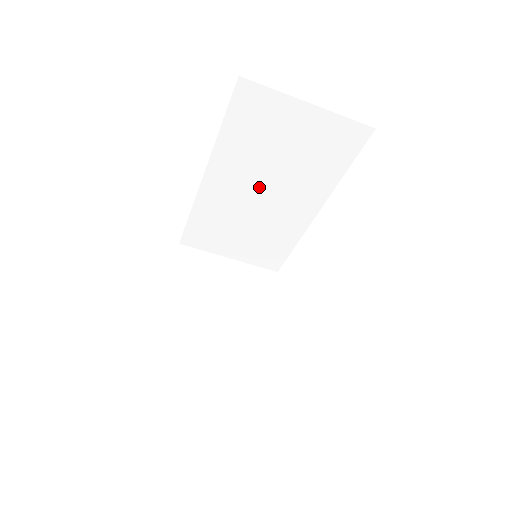
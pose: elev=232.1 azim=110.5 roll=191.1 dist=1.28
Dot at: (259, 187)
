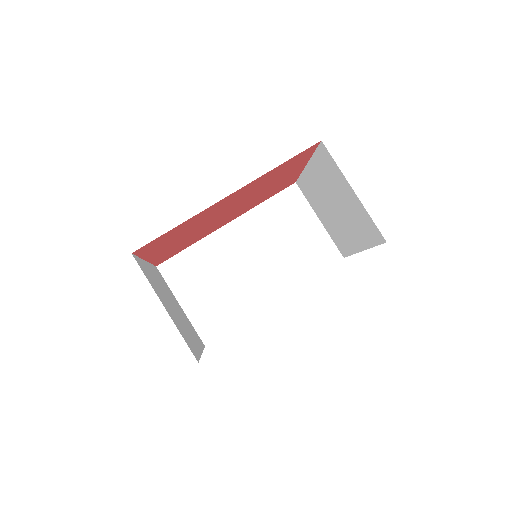
Dot at: (254, 255)
